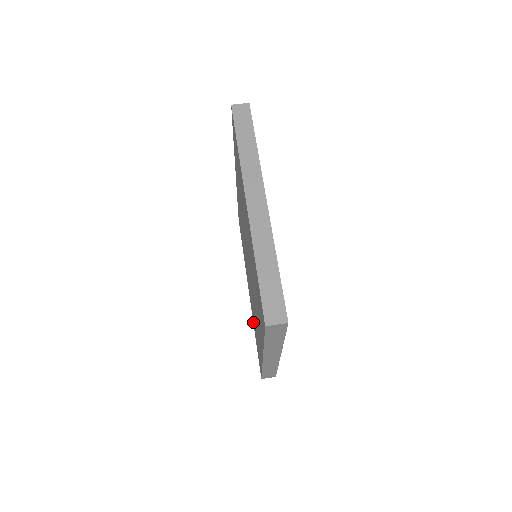
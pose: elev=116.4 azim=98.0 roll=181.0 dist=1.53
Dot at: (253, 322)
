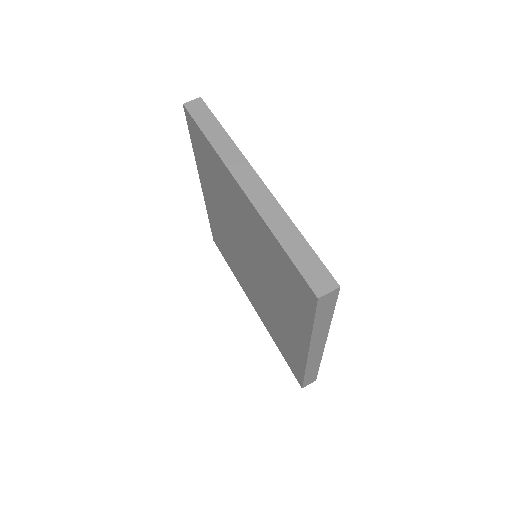
Dot at: (270, 333)
